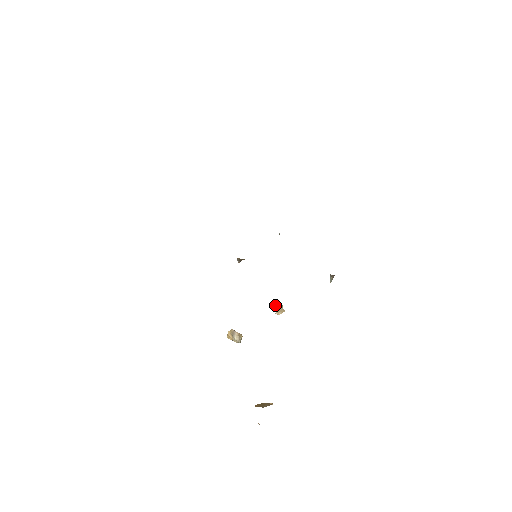
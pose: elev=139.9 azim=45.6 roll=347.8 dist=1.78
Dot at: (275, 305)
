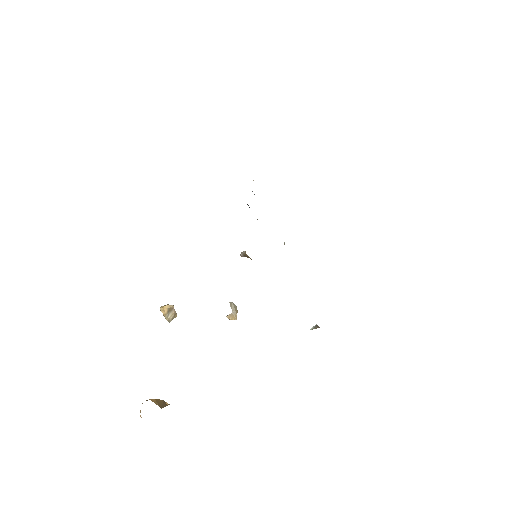
Dot at: (231, 307)
